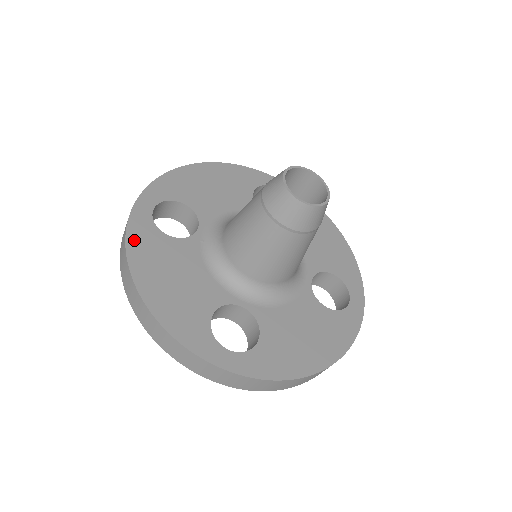
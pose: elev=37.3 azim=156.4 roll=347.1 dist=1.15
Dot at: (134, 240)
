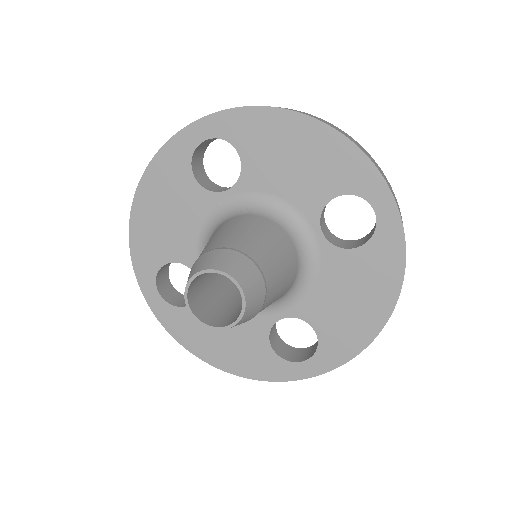
Dot at: (162, 159)
